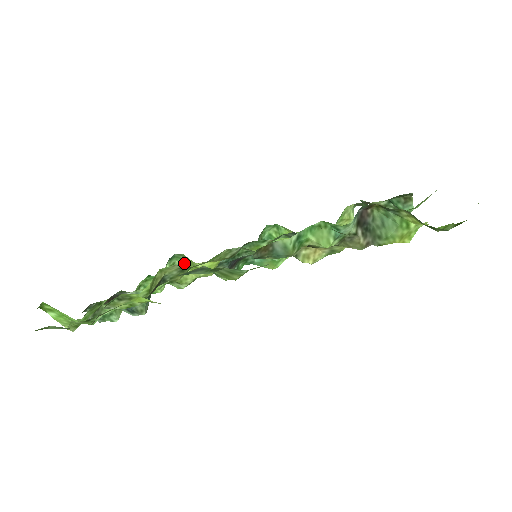
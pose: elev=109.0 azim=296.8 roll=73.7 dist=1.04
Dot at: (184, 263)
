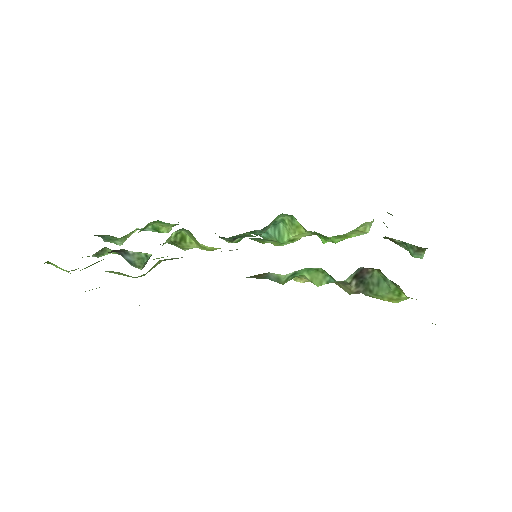
Dot at: (190, 235)
